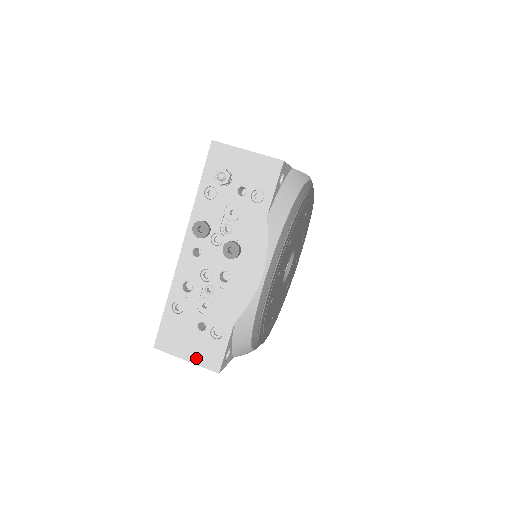
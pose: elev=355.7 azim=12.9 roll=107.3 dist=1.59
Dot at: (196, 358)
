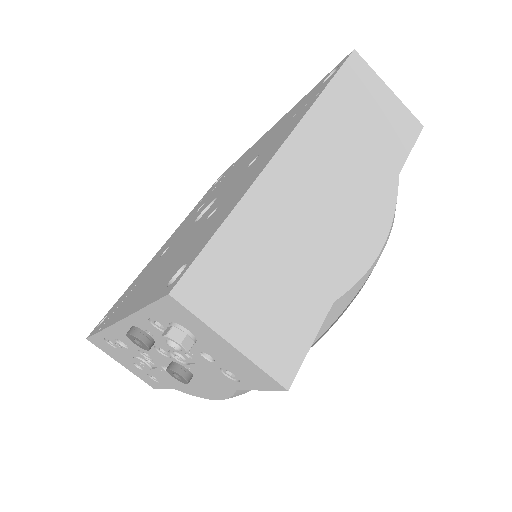
Dot at: (131, 371)
